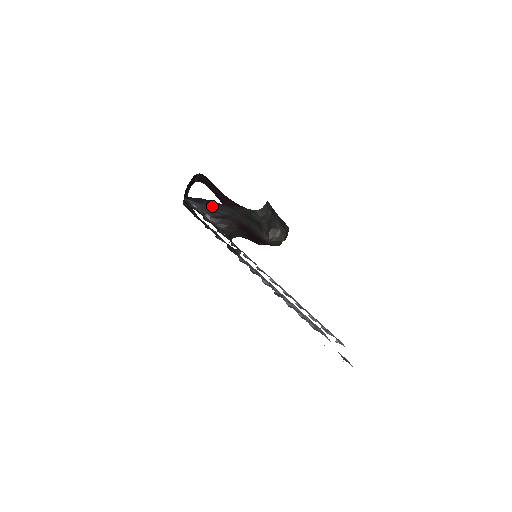
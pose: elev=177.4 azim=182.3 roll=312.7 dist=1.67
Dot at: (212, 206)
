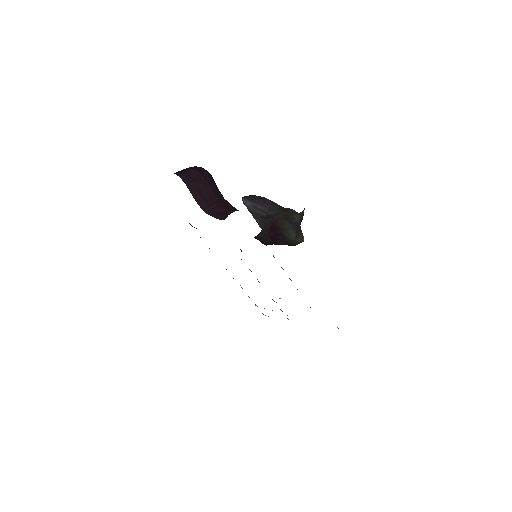
Dot at: (264, 205)
